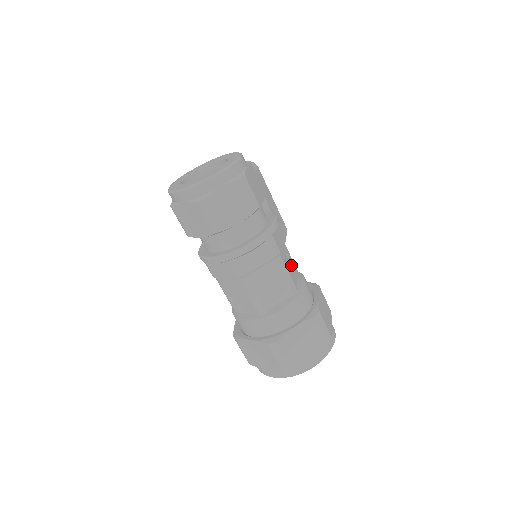
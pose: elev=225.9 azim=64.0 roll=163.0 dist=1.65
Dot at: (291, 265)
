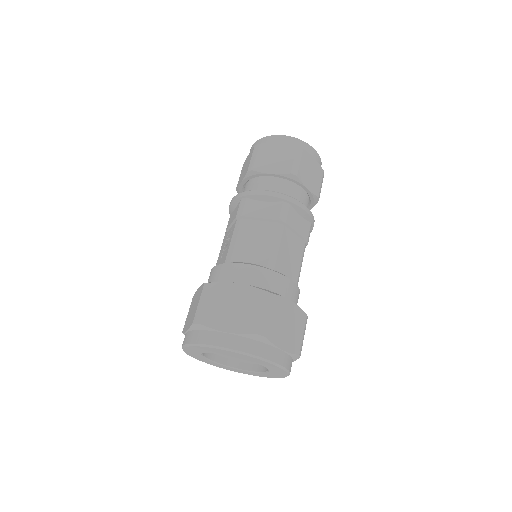
Dot at: occluded
